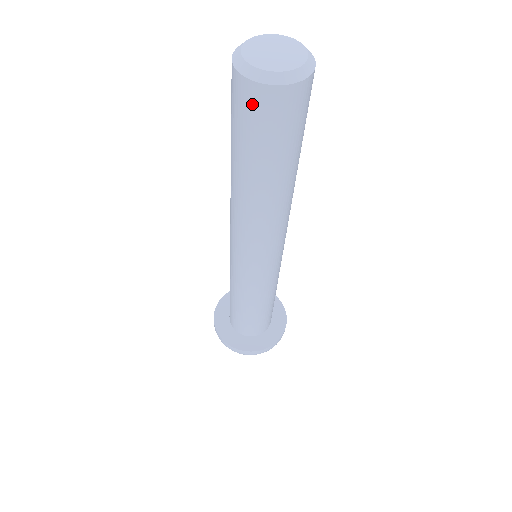
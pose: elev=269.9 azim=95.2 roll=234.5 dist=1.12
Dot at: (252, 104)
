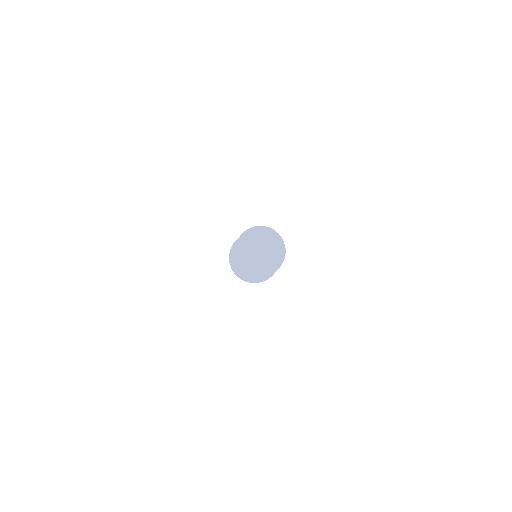
Dot at: occluded
